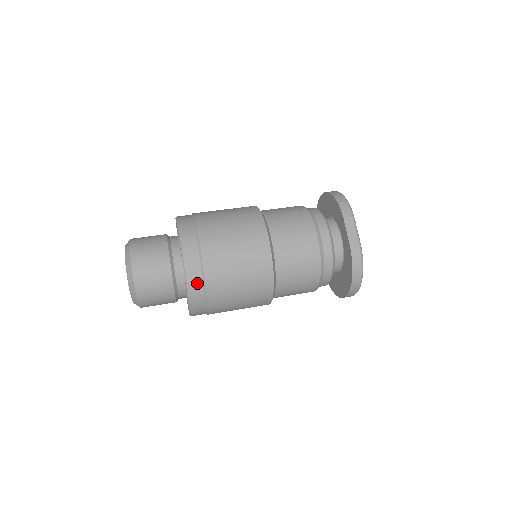
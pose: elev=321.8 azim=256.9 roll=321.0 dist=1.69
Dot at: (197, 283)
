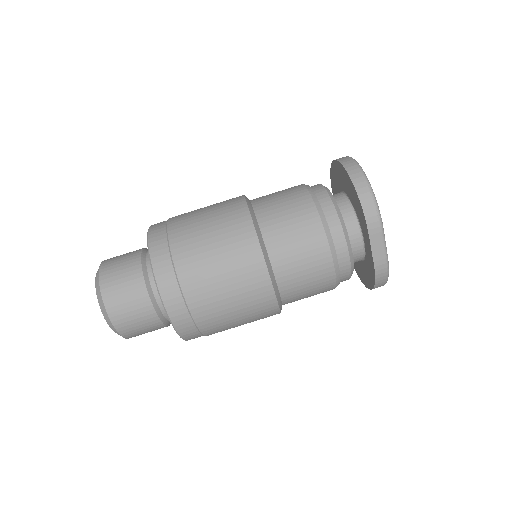
Dot at: (192, 333)
